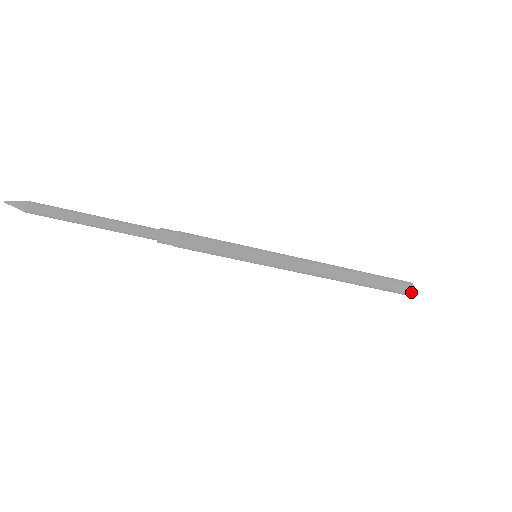
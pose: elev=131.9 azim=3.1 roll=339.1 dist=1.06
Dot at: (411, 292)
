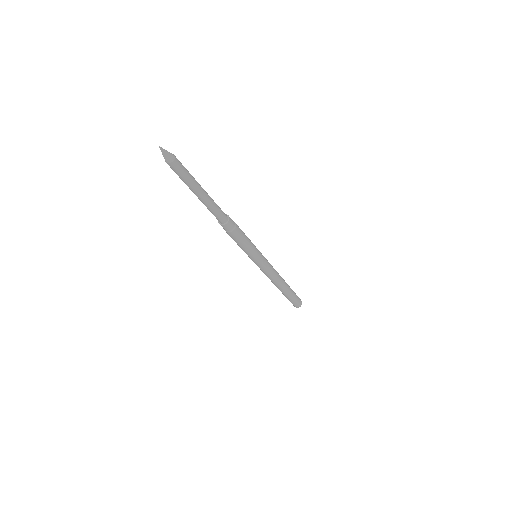
Dot at: occluded
